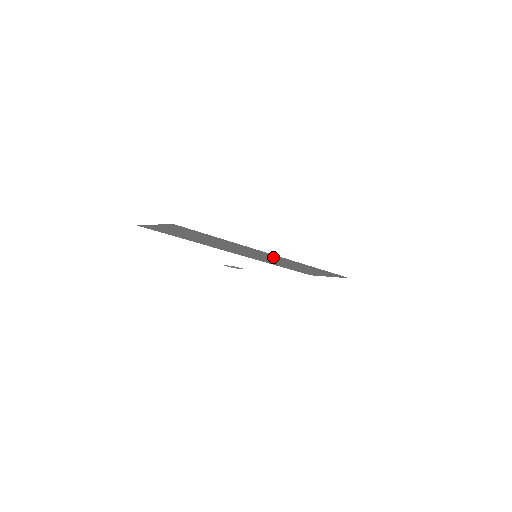
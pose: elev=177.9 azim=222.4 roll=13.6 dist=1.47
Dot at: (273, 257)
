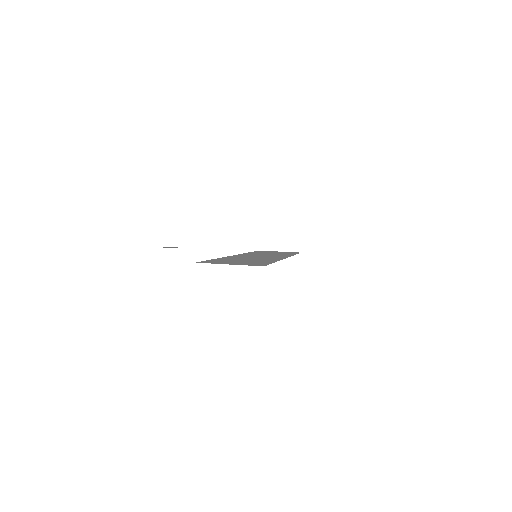
Dot at: (275, 256)
